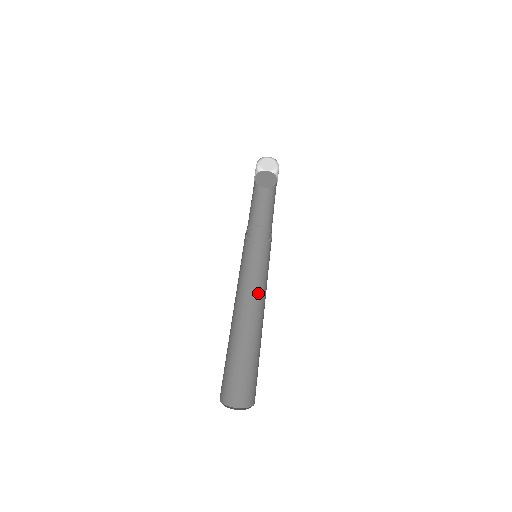
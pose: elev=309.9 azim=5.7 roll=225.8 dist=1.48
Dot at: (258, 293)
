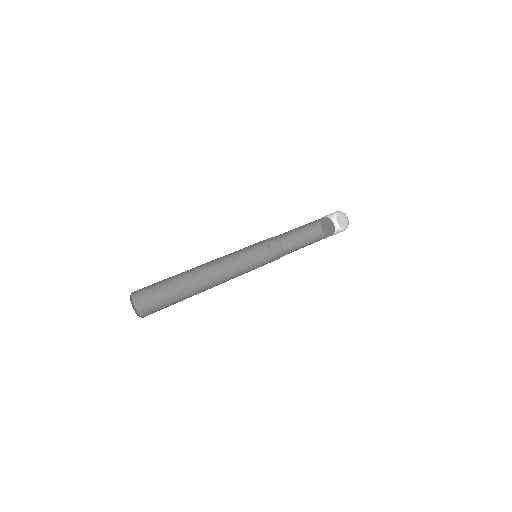
Dot at: (232, 277)
